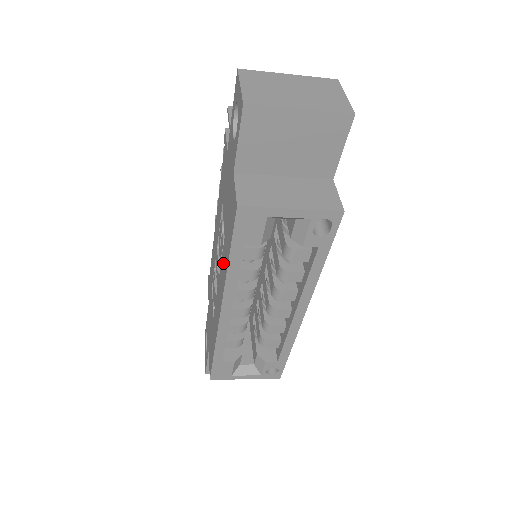
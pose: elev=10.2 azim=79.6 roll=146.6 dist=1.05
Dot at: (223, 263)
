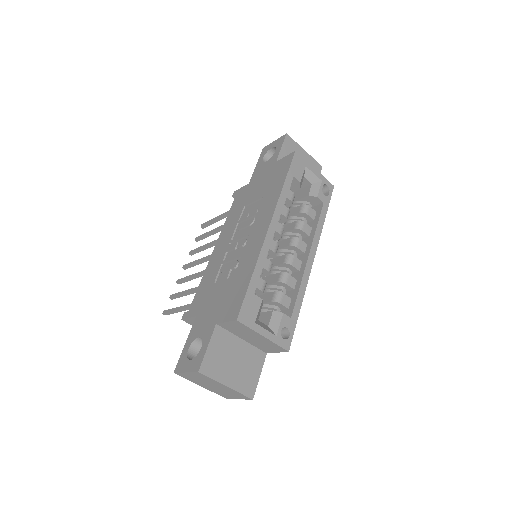
Dot at: (266, 205)
